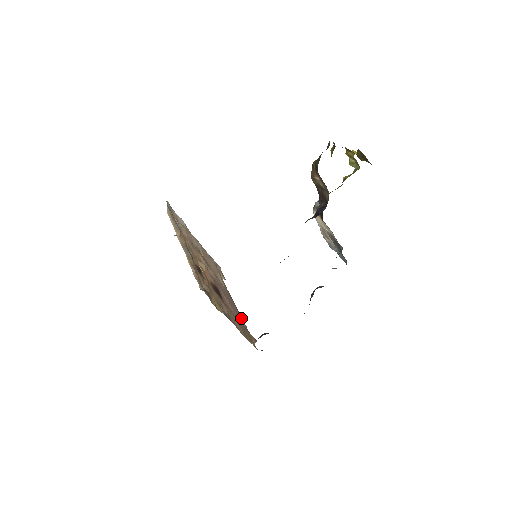
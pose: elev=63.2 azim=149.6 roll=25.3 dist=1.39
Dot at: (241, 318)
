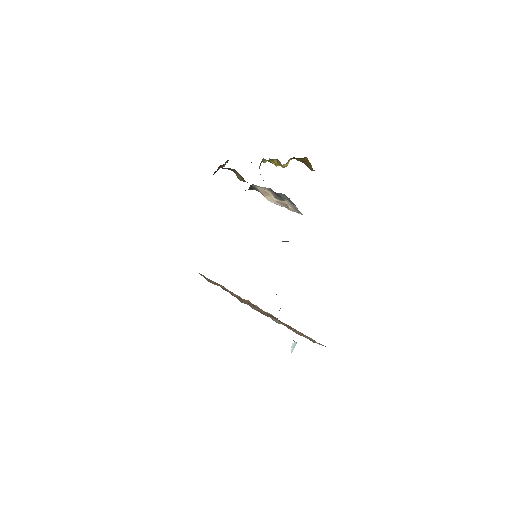
Dot at: occluded
